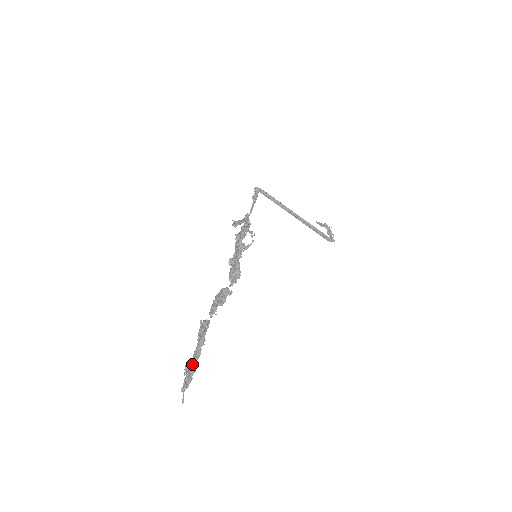
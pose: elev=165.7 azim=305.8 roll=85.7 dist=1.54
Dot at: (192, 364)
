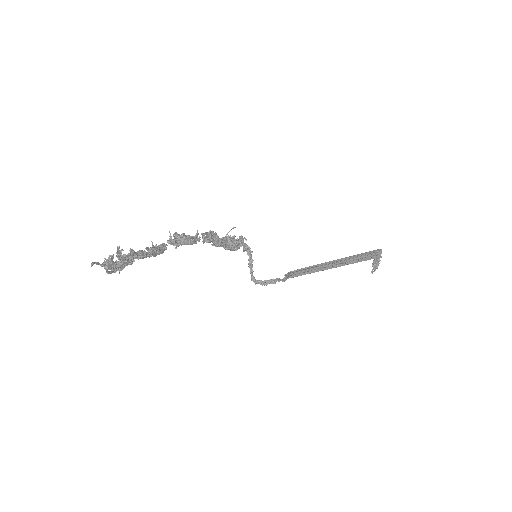
Dot at: (128, 257)
